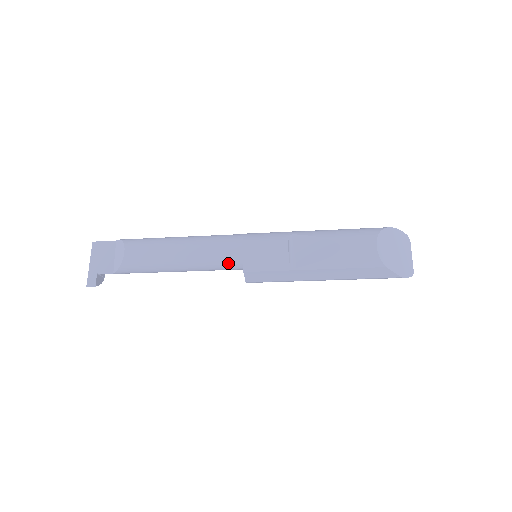
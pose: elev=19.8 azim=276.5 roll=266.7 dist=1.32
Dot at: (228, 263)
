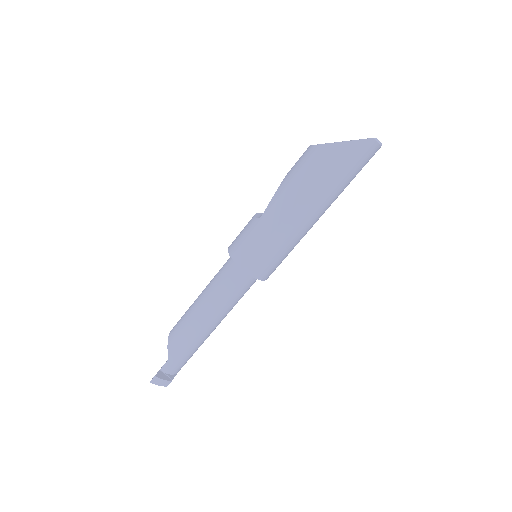
Dot at: (229, 270)
